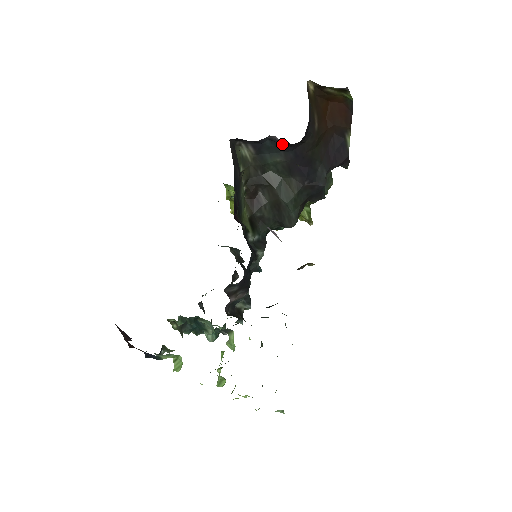
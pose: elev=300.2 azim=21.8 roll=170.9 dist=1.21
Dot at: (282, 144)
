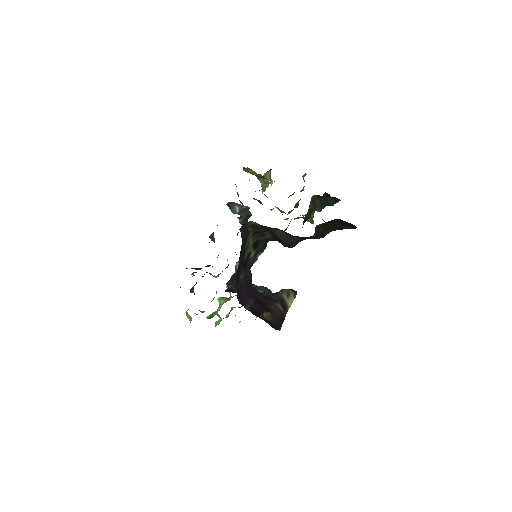
Dot at: occluded
